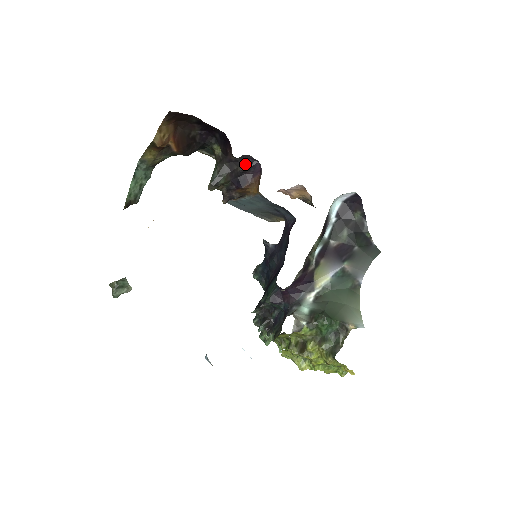
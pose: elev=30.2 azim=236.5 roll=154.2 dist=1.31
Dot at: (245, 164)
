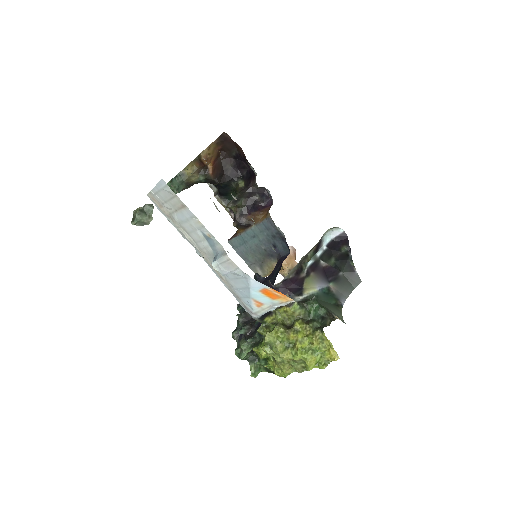
Dot at: (261, 195)
